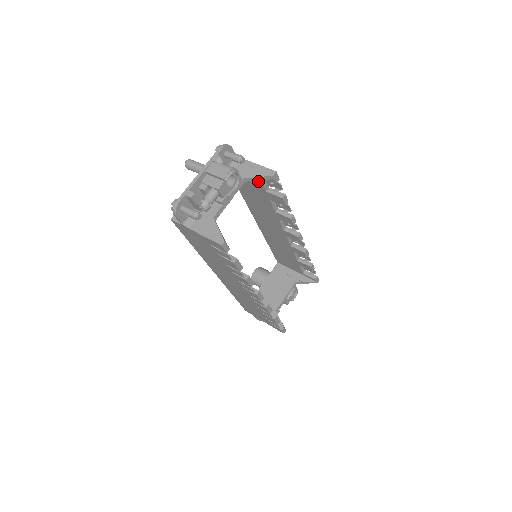
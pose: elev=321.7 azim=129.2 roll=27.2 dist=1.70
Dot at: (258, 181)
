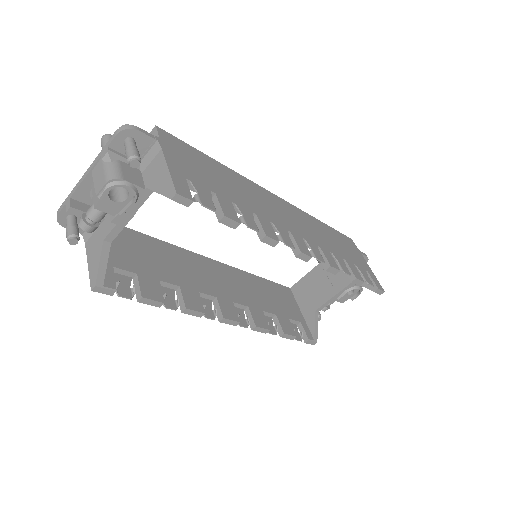
Dot at: occluded
